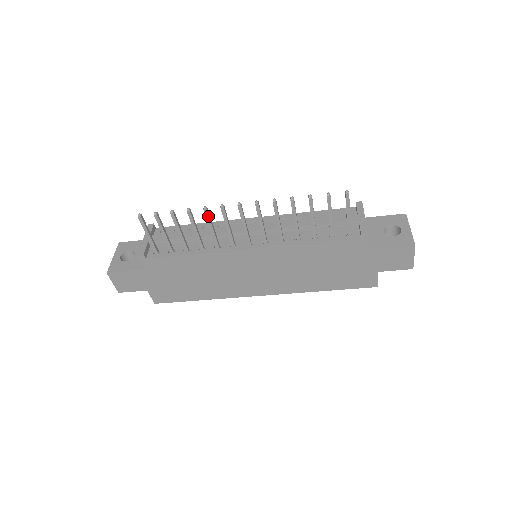
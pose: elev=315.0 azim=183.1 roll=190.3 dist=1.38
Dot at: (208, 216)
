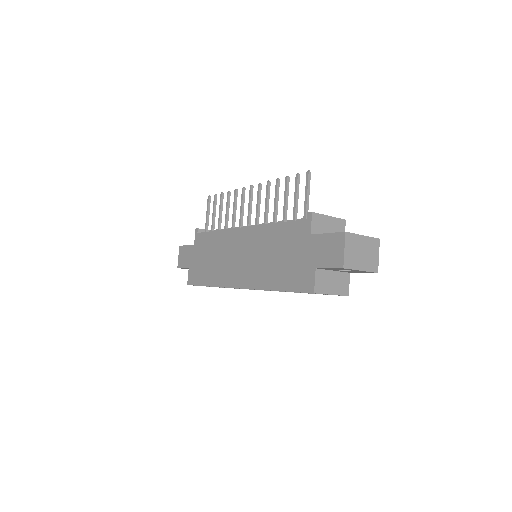
Dot at: (235, 197)
